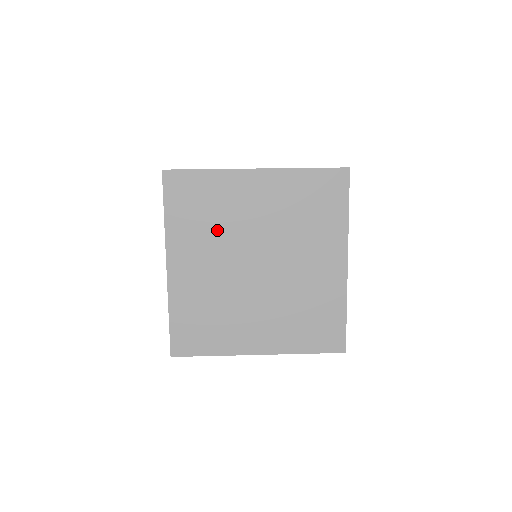
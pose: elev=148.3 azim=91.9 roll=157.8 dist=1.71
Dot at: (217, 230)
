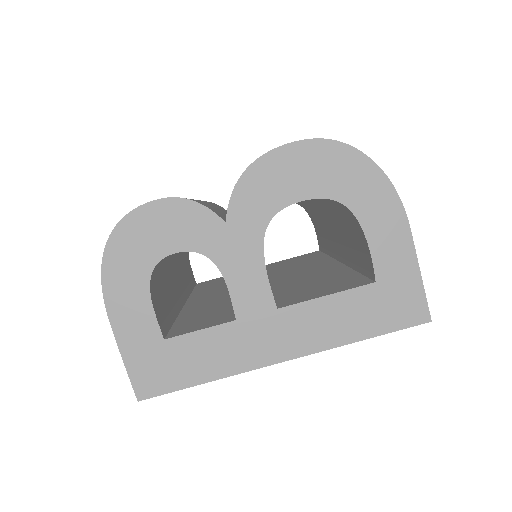
Dot at: occluded
